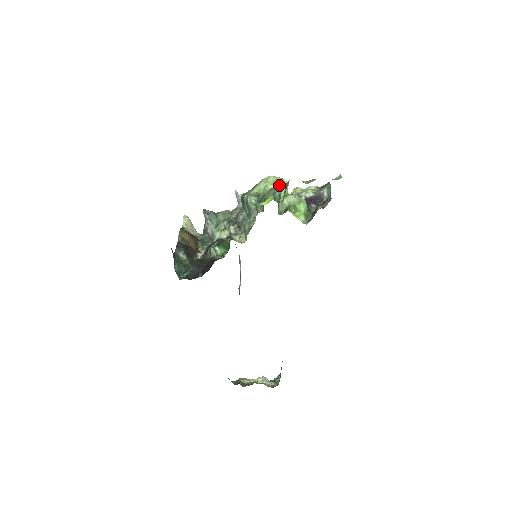
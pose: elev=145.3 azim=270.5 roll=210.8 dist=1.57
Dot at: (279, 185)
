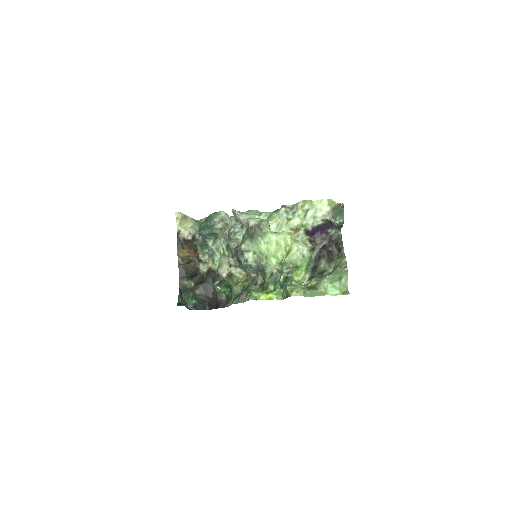
Dot at: (282, 257)
